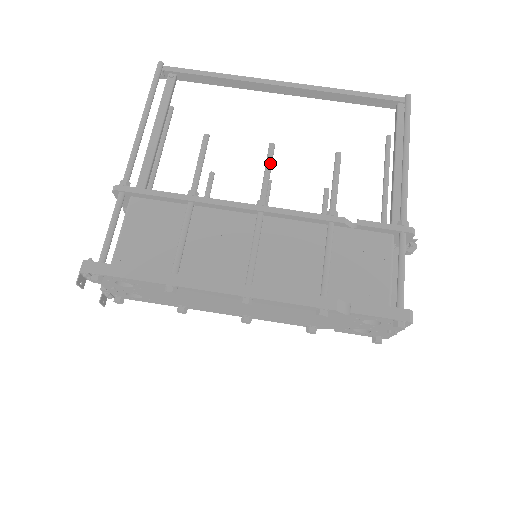
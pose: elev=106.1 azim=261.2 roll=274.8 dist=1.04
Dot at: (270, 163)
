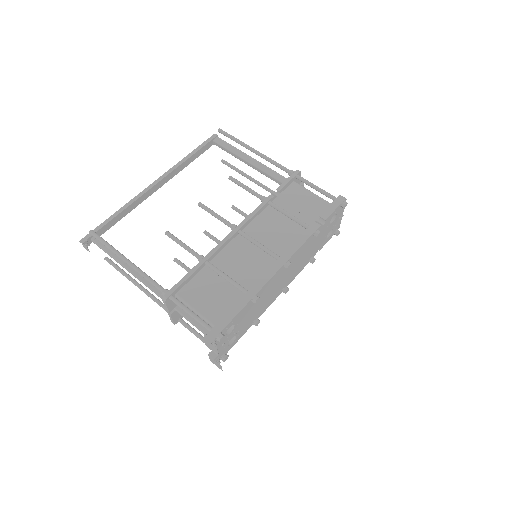
Dot at: (211, 210)
